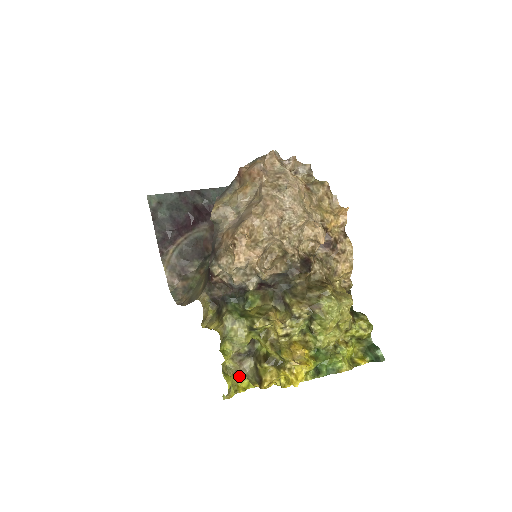
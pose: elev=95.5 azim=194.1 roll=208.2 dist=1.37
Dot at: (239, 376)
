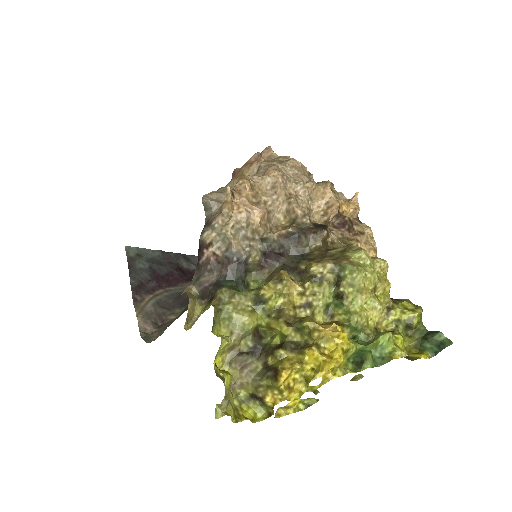
Dot at: (239, 402)
